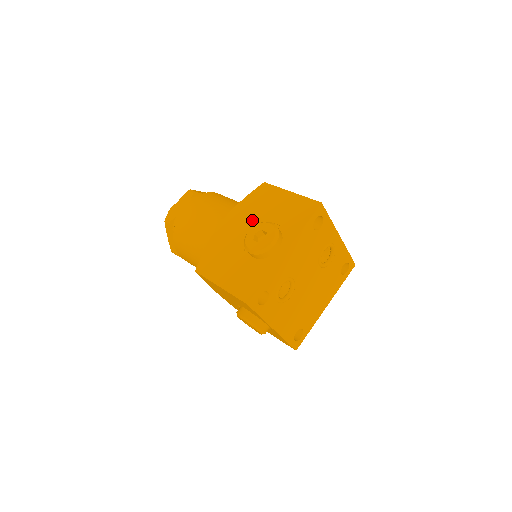
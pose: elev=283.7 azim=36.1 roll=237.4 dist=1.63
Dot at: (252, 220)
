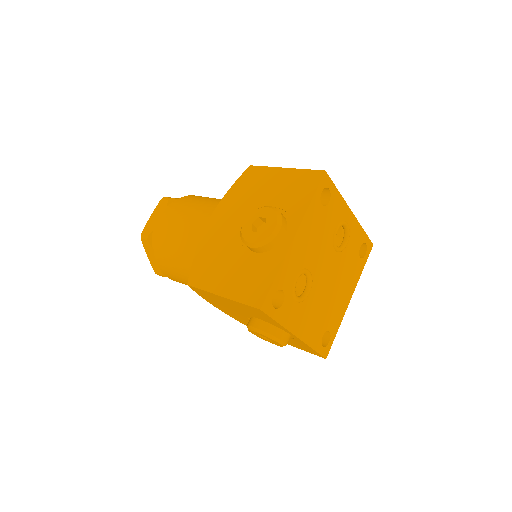
Dot at: (245, 210)
